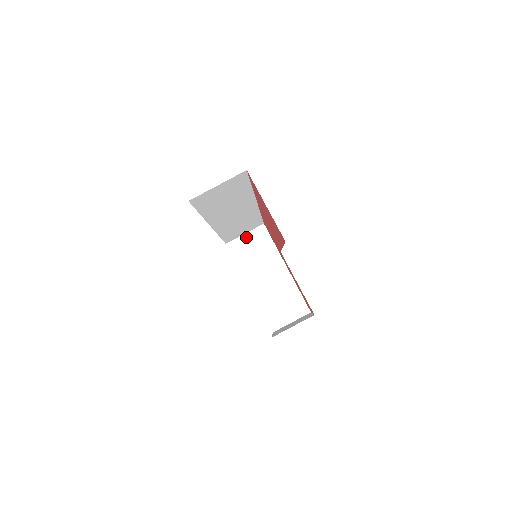
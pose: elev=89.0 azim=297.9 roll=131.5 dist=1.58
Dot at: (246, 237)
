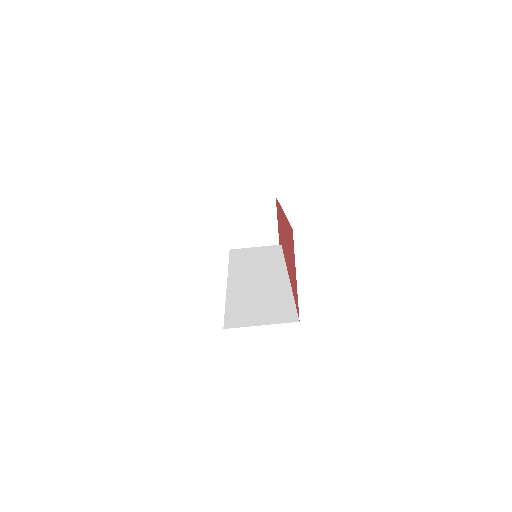
Dot at: (251, 202)
